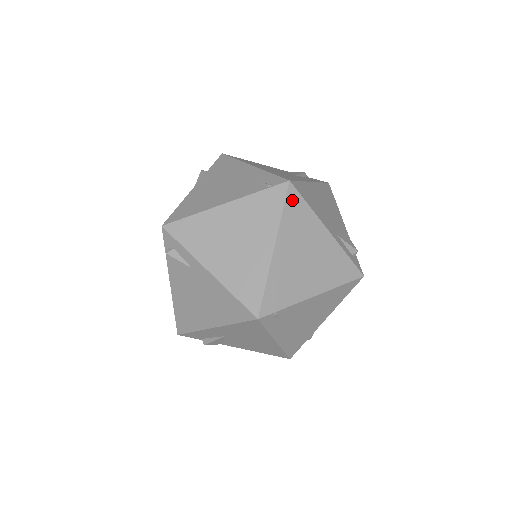
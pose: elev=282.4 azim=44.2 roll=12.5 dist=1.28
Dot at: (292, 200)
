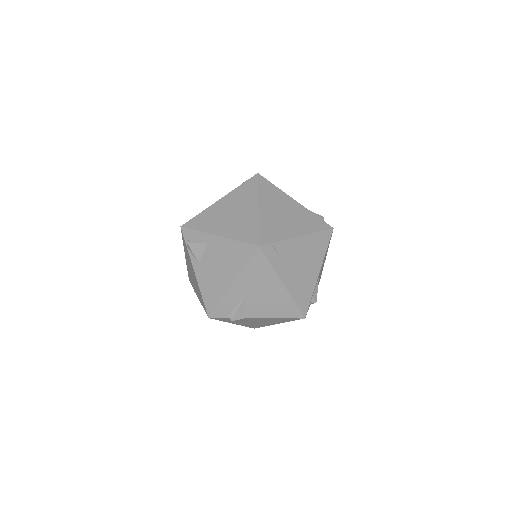
Dot at: (263, 183)
